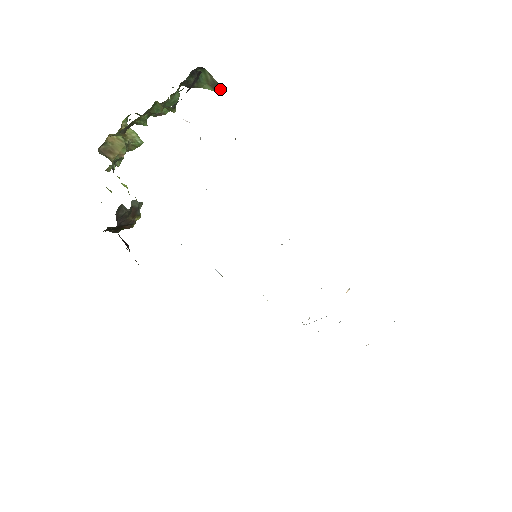
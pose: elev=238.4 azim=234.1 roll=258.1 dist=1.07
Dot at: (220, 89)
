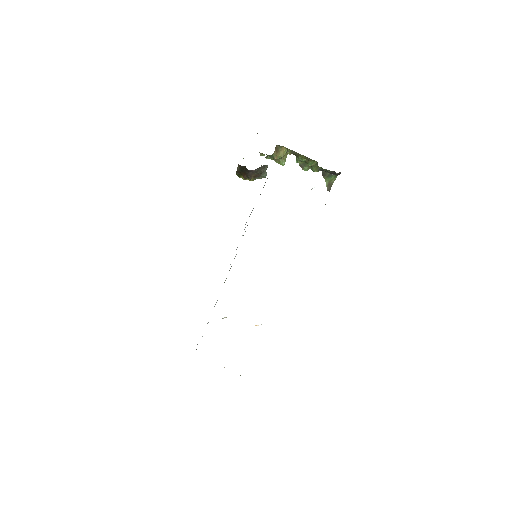
Dot at: (329, 189)
